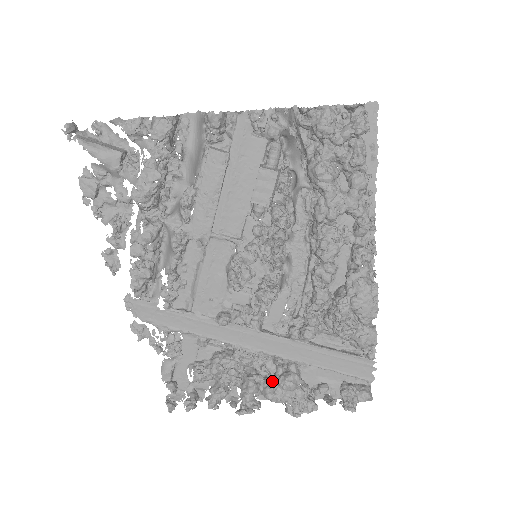
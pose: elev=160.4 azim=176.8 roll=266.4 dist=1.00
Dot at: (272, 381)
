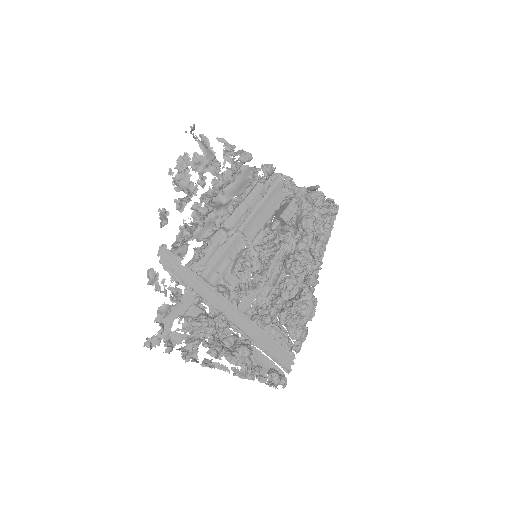
Dot at: (231, 349)
